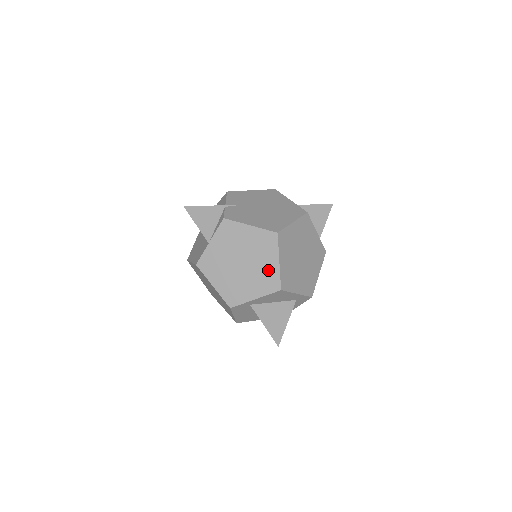
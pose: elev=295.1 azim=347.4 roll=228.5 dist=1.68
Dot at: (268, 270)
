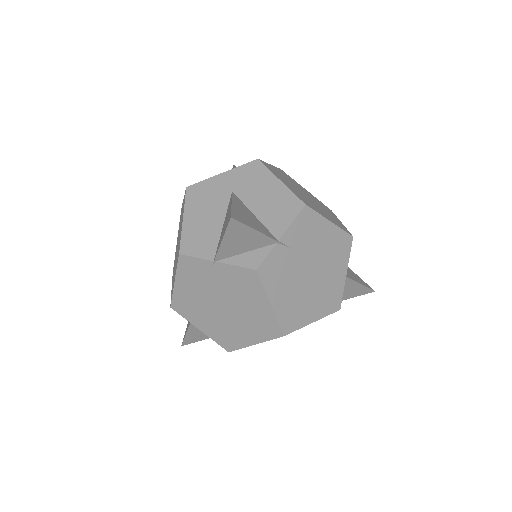
Dot at: (238, 336)
